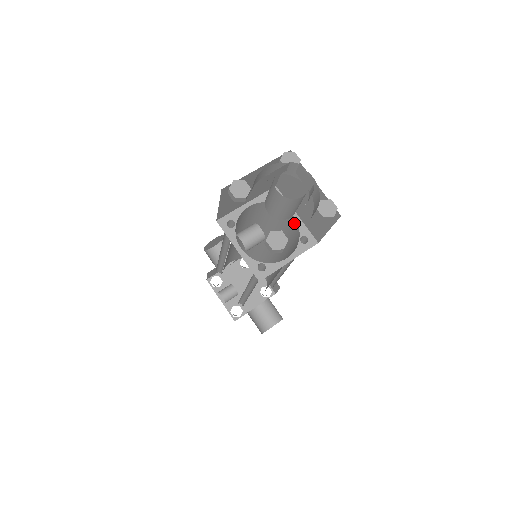
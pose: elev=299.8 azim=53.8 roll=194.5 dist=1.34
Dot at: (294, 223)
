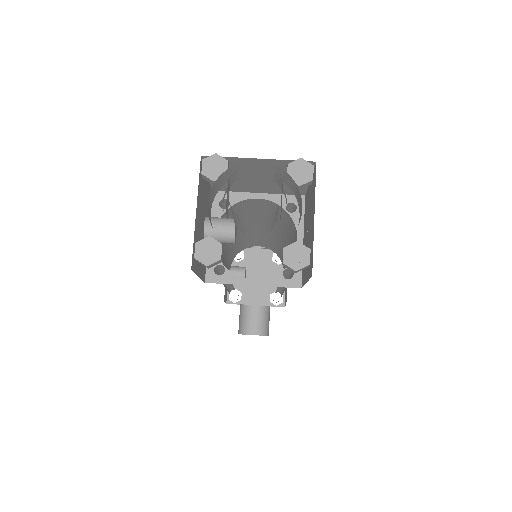
Dot at: occluded
